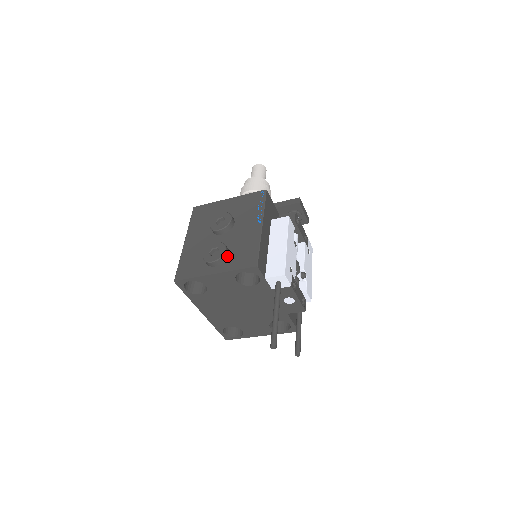
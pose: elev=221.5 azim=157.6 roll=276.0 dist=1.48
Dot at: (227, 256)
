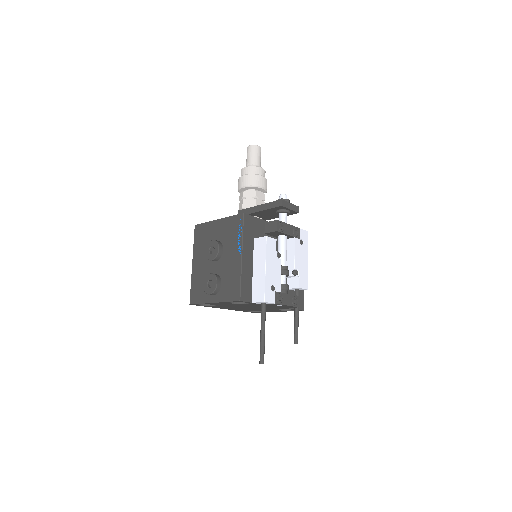
Dot at: (220, 287)
